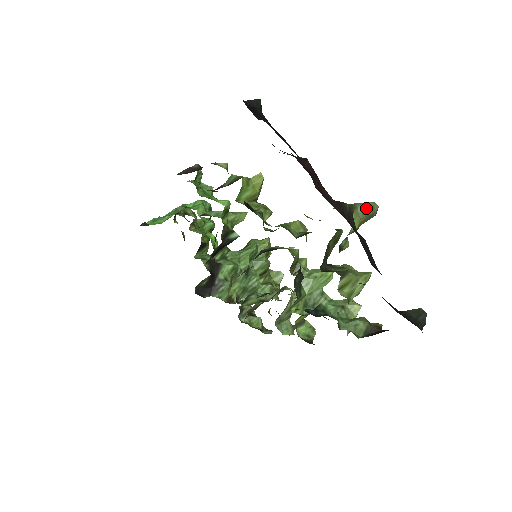
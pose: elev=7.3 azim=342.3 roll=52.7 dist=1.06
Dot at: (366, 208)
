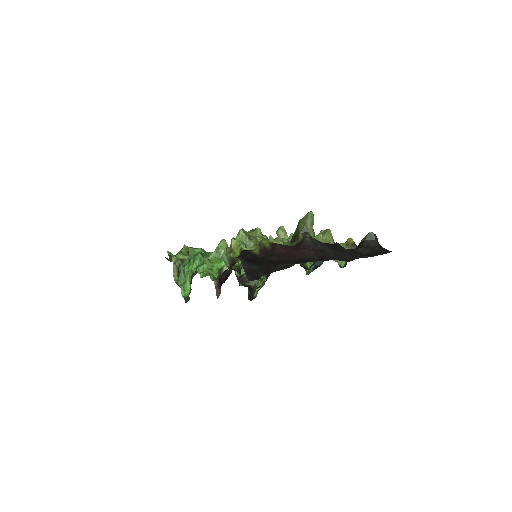
Dot at: (310, 222)
